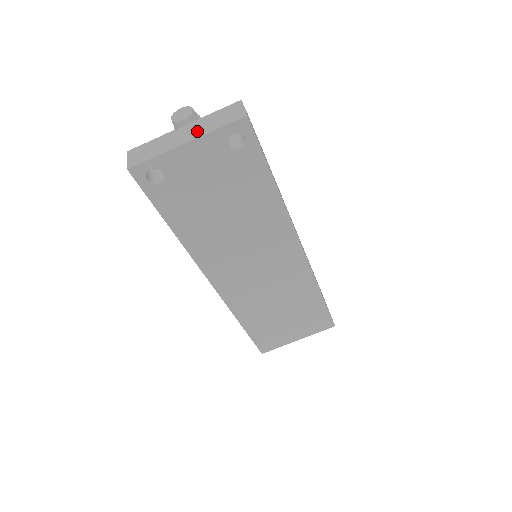
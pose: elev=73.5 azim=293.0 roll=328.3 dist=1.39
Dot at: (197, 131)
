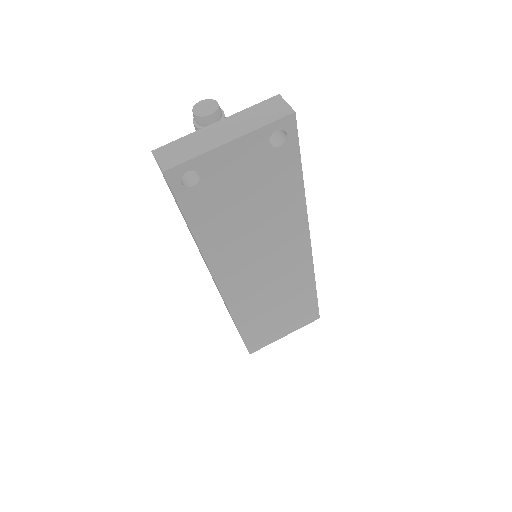
Dot at: (238, 128)
